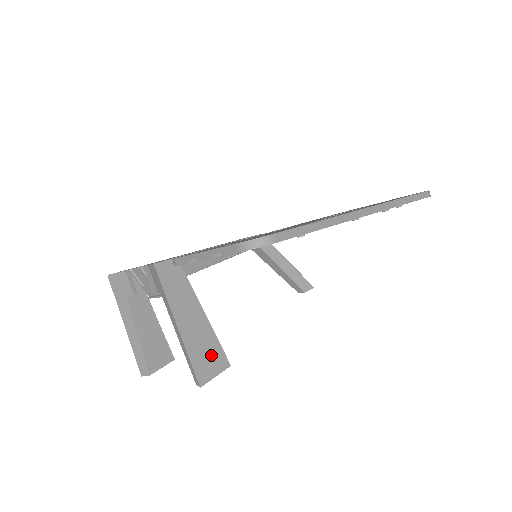
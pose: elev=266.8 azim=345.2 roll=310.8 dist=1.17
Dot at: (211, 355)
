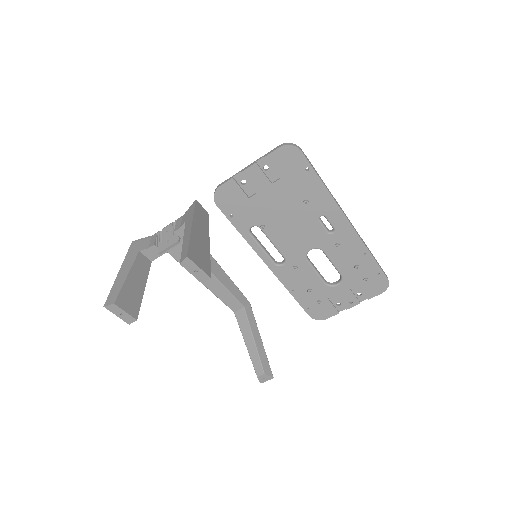
Dot at: (202, 258)
